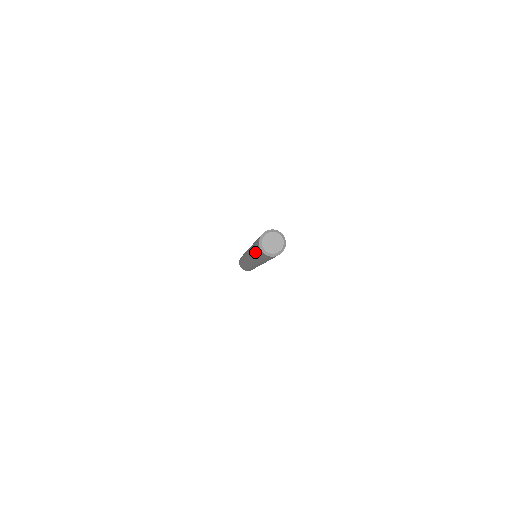
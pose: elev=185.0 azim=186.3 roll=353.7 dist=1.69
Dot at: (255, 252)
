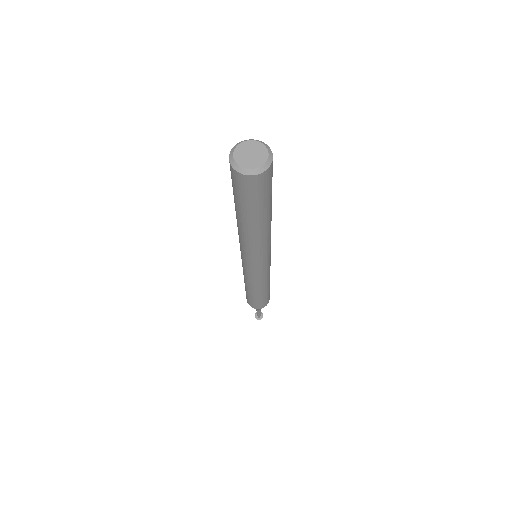
Dot at: occluded
